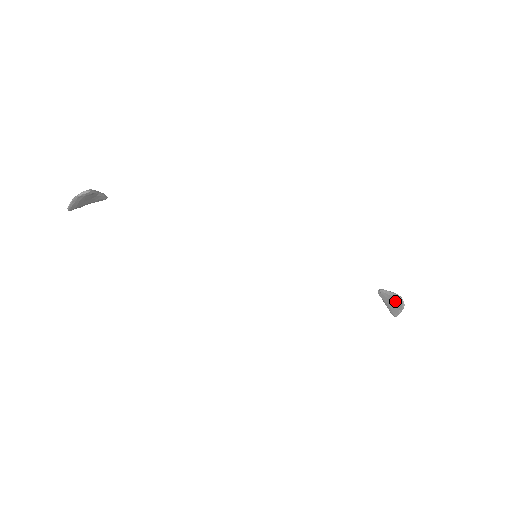
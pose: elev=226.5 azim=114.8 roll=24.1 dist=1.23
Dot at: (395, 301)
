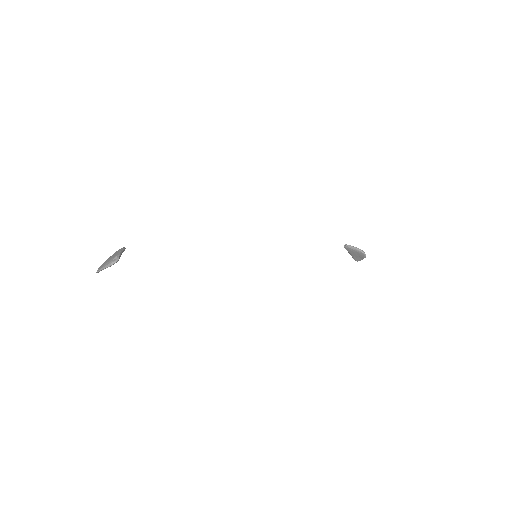
Dot at: (359, 254)
